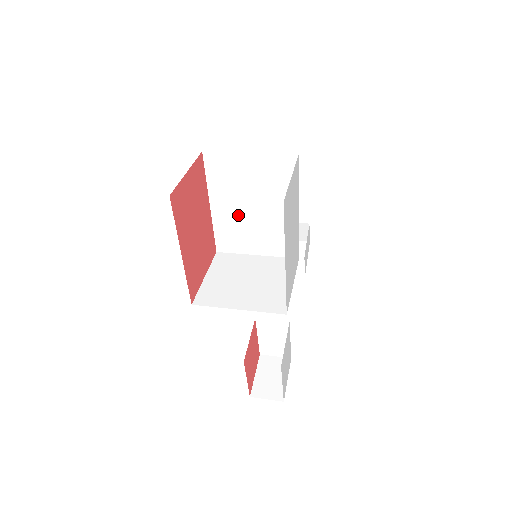
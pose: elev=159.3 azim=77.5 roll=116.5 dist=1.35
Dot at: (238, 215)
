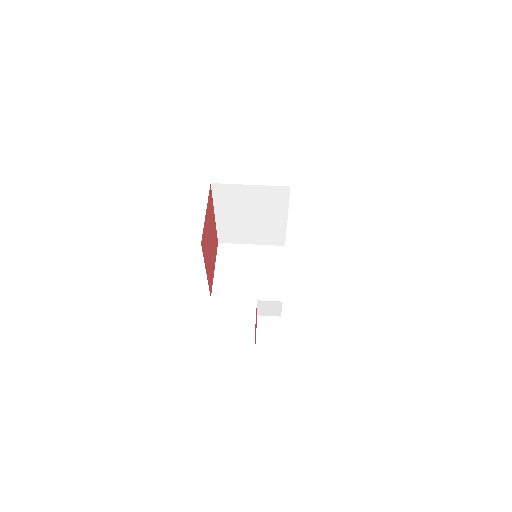
Dot at: (238, 221)
